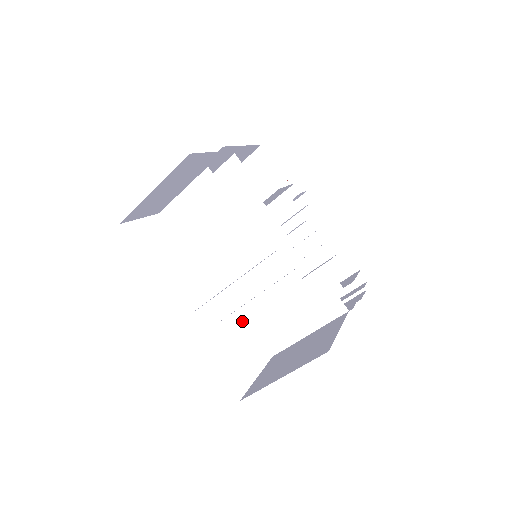
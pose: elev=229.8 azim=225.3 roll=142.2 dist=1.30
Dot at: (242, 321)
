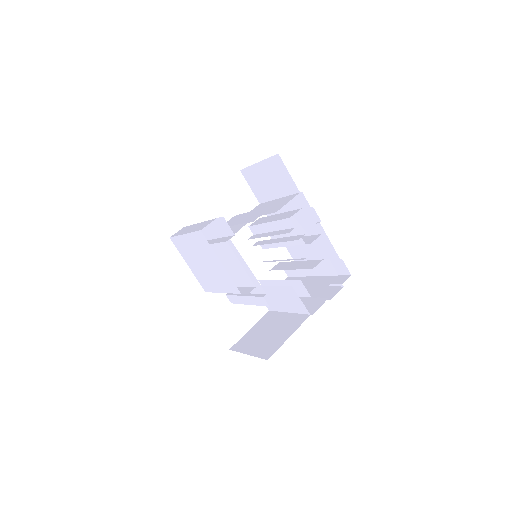
Dot at: (238, 302)
